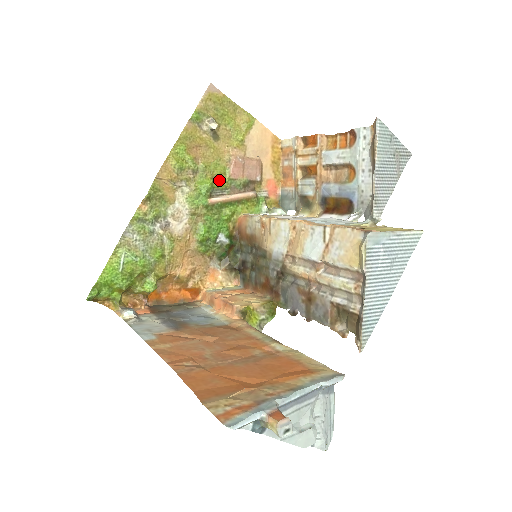
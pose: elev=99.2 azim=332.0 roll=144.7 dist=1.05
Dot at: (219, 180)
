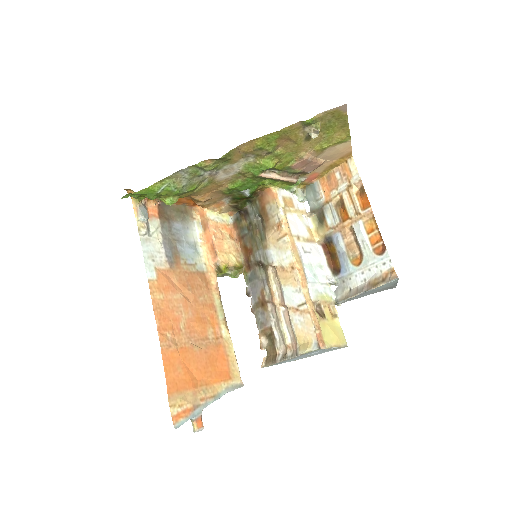
Dot at: (281, 165)
